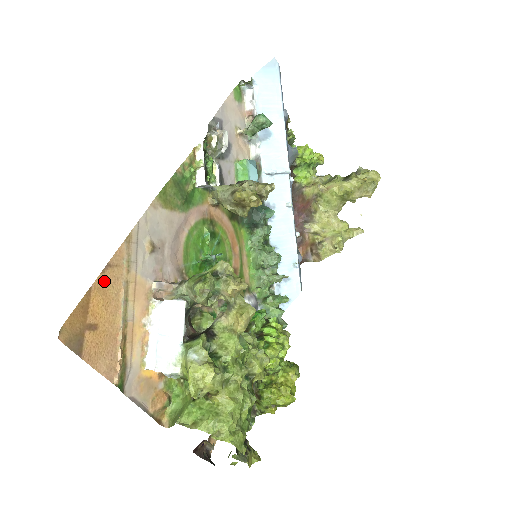
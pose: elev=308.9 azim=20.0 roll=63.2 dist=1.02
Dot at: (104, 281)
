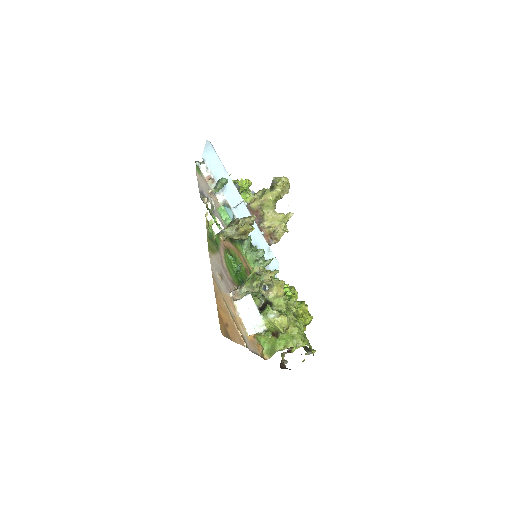
Dot at: (218, 302)
